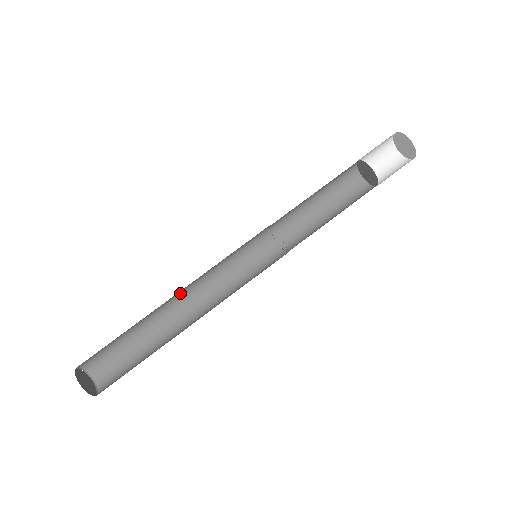
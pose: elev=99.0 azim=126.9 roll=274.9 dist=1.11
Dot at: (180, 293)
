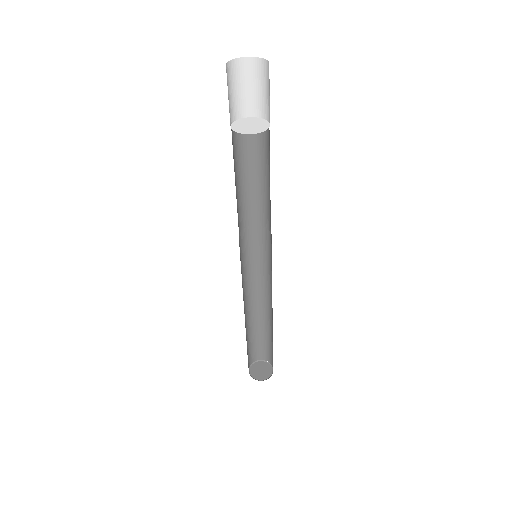
Dot at: occluded
